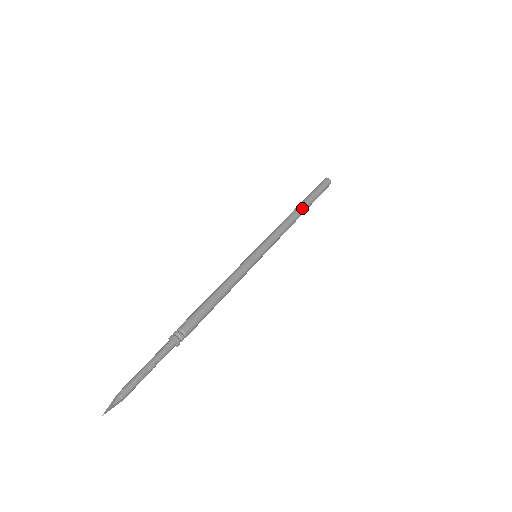
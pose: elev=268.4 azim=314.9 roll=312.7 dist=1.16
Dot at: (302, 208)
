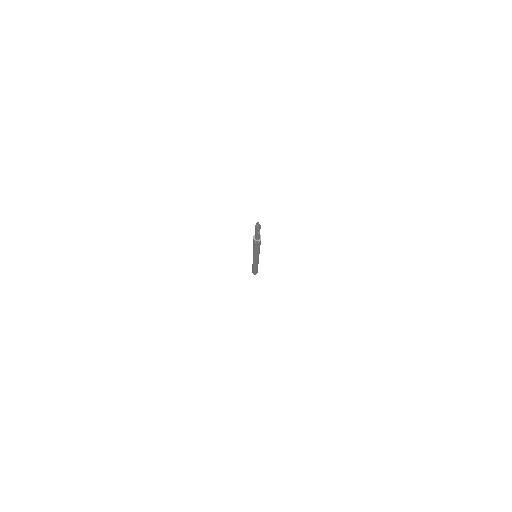
Dot at: occluded
